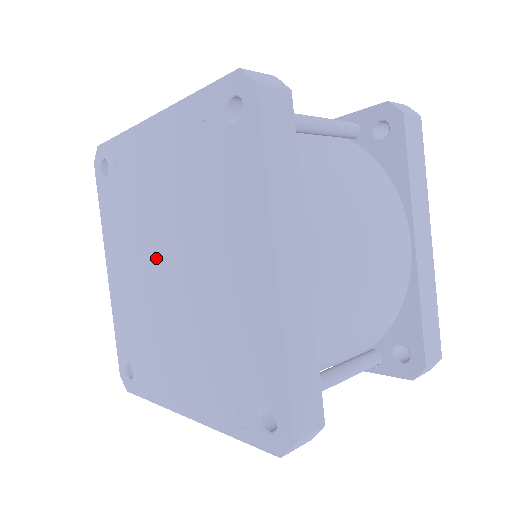
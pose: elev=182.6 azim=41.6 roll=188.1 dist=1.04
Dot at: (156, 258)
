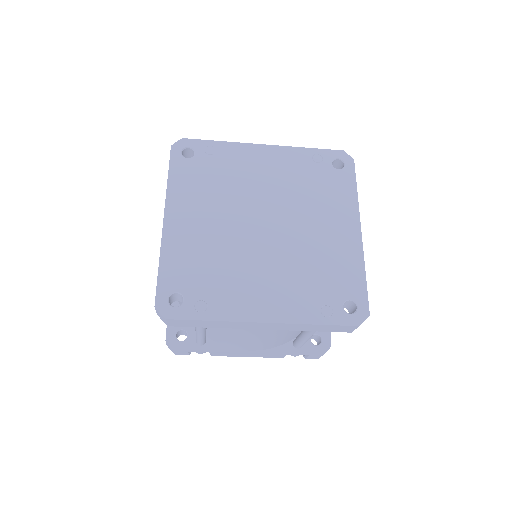
Dot at: (249, 217)
